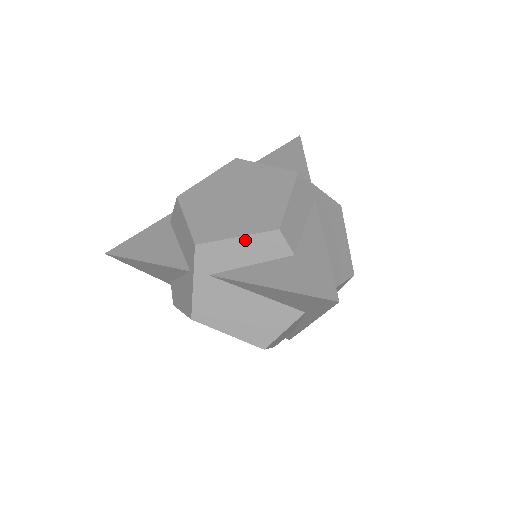
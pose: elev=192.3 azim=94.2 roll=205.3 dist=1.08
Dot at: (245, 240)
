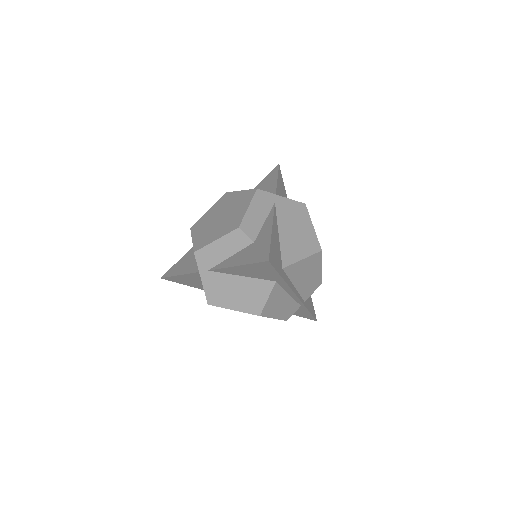
Dot at: (221, 241)
